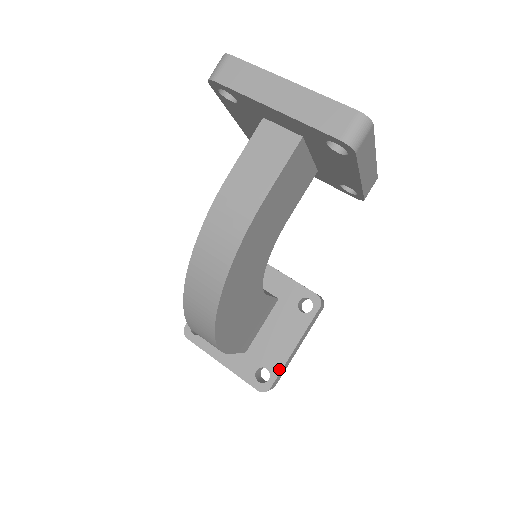
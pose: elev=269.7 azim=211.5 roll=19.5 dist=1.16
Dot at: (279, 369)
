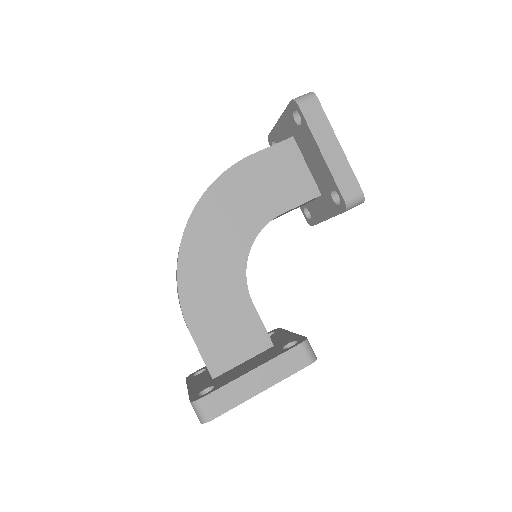
Dot at: (223, 385)
